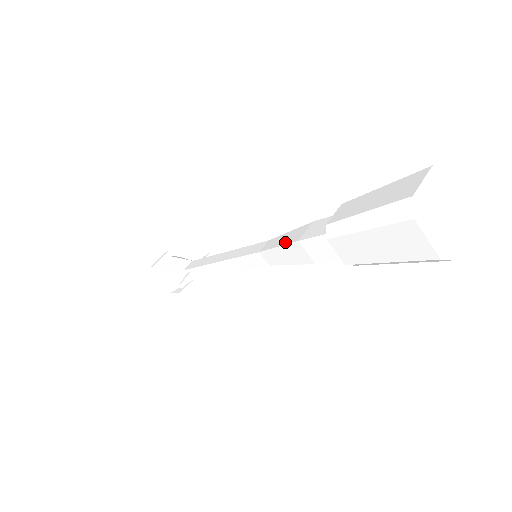
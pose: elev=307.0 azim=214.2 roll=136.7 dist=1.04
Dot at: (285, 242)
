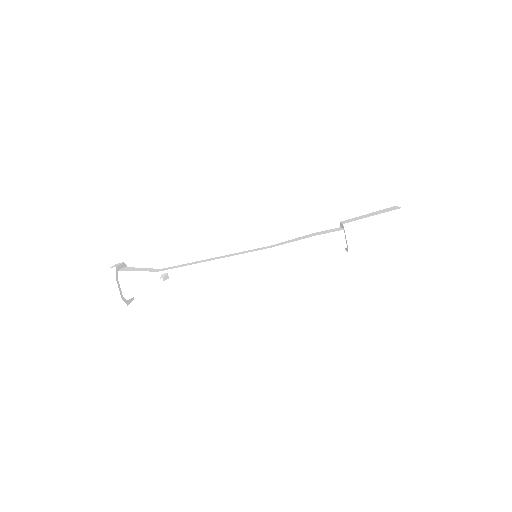
Dot at: (300, 239)
